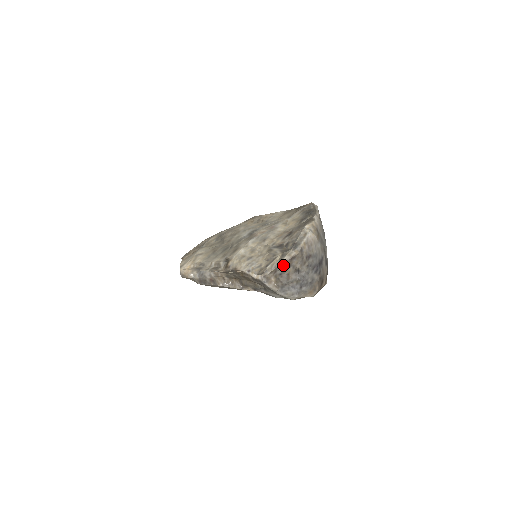
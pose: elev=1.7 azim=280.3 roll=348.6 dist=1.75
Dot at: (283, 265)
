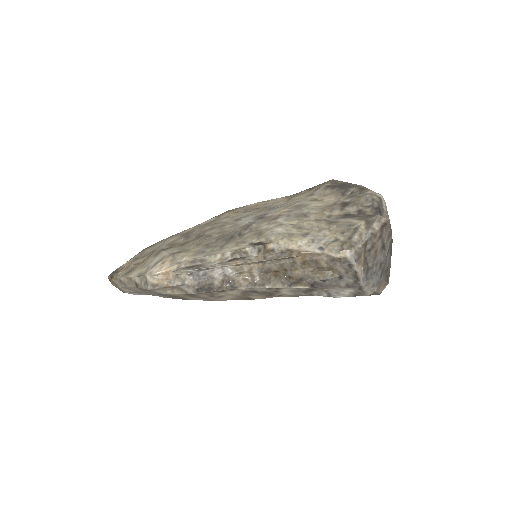
Dot at: (374, 235)
